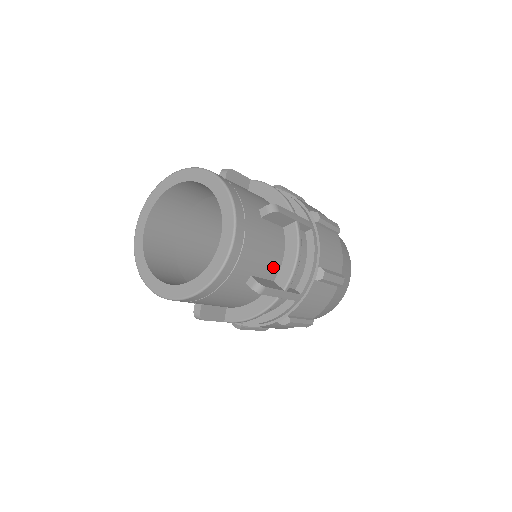
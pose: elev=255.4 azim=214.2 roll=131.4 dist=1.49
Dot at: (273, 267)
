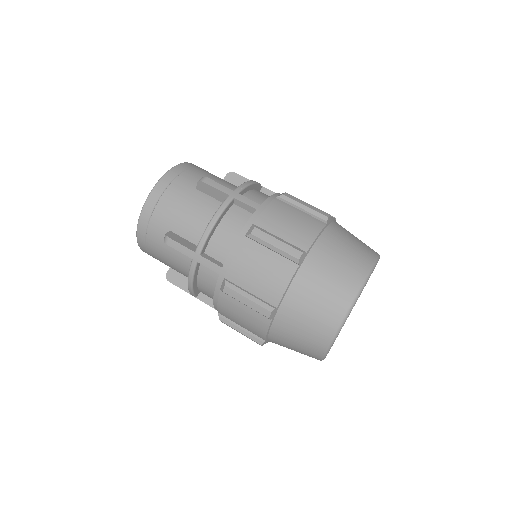
Dot at: occluded
